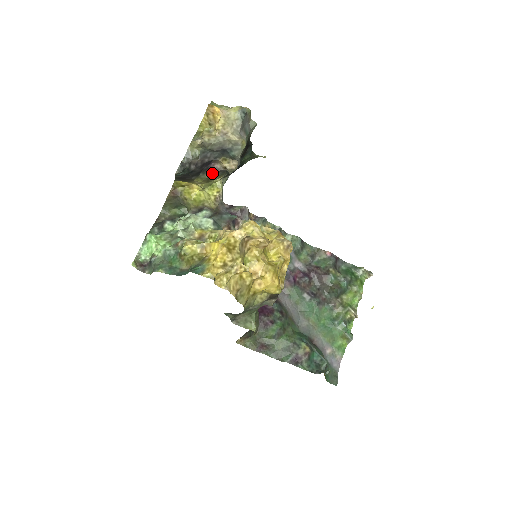
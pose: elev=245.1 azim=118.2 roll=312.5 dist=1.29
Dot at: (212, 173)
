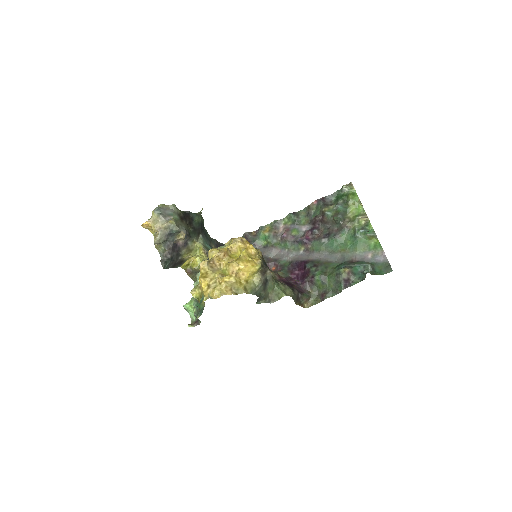
Dot at: (184, 247)
